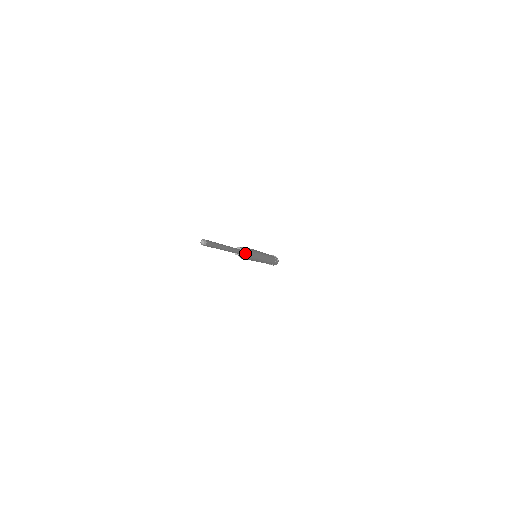
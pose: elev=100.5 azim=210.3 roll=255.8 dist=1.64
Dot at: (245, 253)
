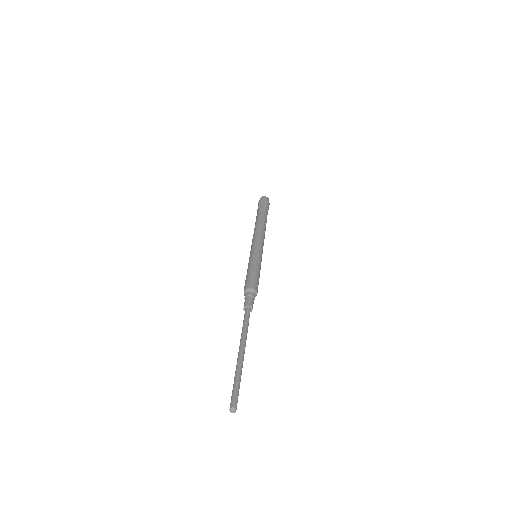
Dot at: (253, 298)
